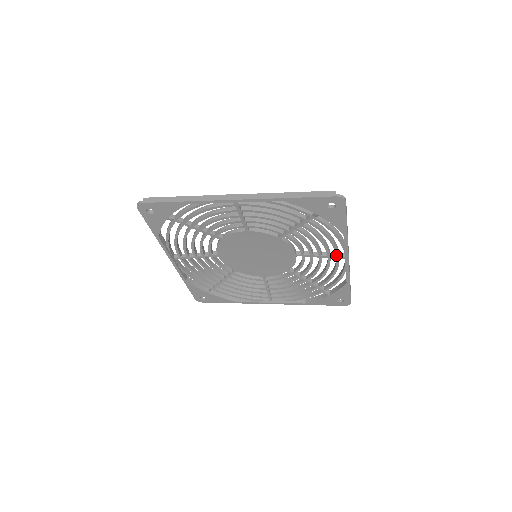
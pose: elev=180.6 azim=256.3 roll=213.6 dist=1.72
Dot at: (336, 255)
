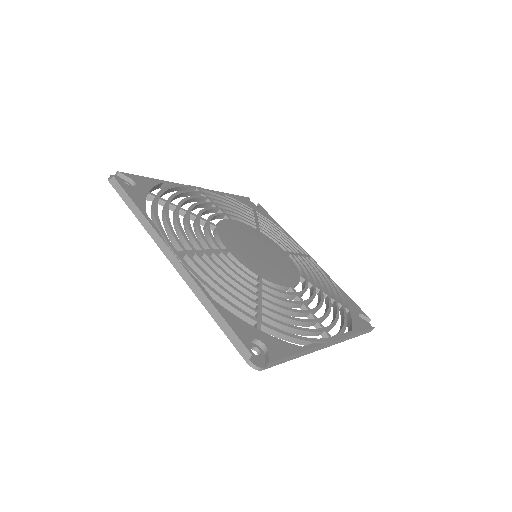
Dot at: occluded
